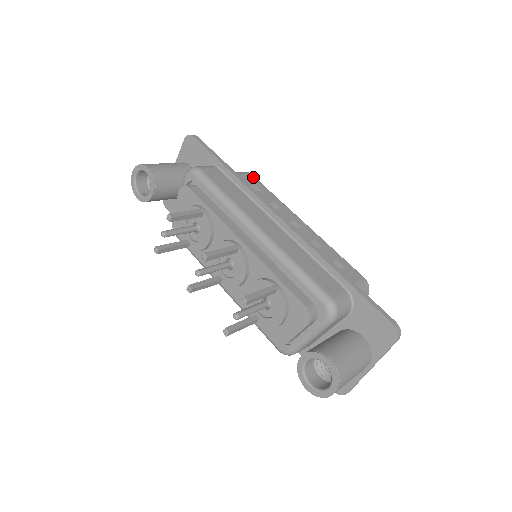
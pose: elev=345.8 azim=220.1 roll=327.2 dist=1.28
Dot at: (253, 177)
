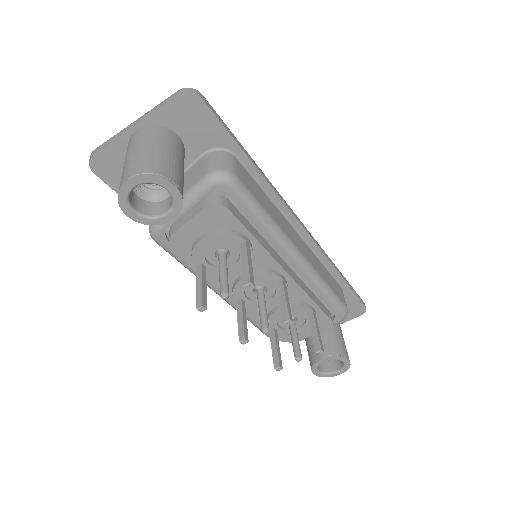
Dot at: occluded
